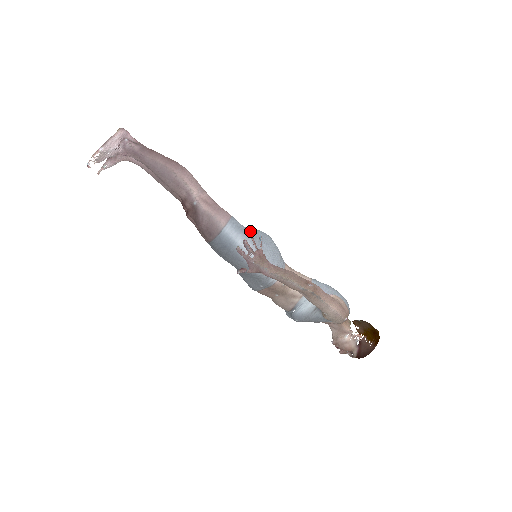
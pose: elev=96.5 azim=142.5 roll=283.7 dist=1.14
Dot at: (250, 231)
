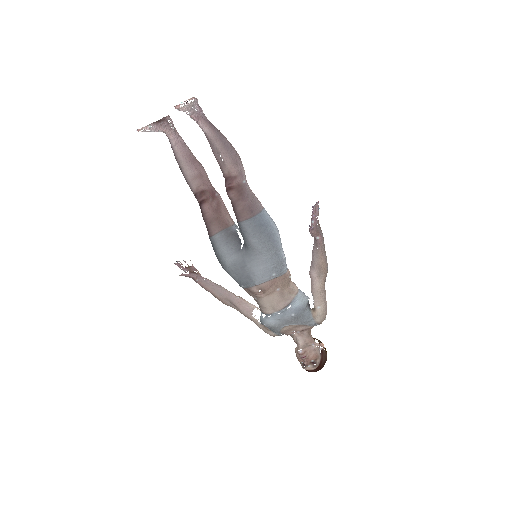
Dot at: occluded
